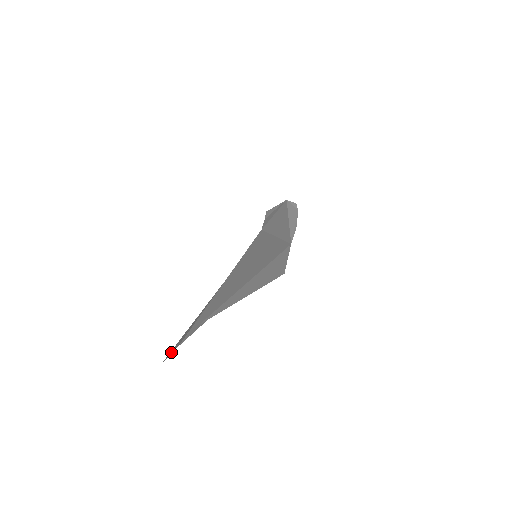
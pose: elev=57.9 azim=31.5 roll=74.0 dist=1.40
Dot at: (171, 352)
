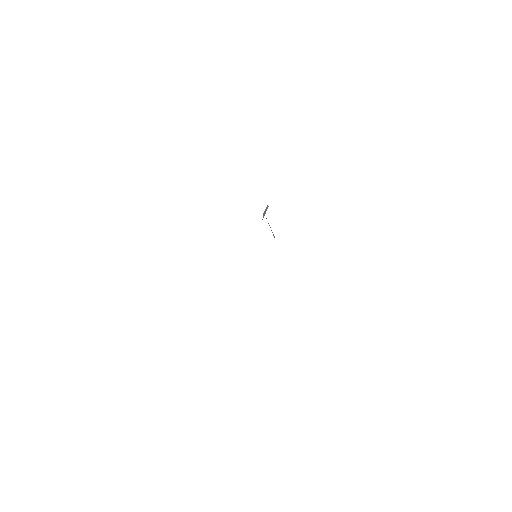
Dot at: occluded
